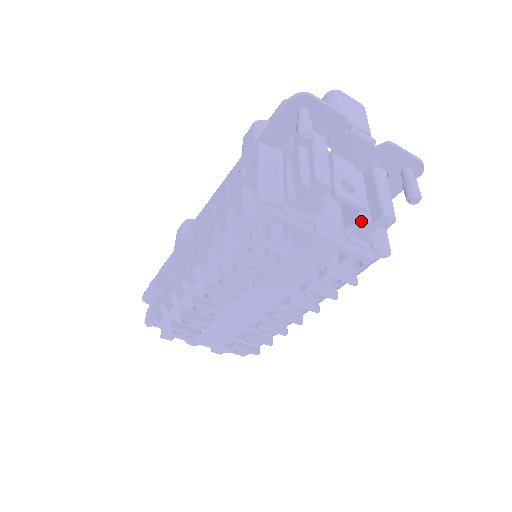
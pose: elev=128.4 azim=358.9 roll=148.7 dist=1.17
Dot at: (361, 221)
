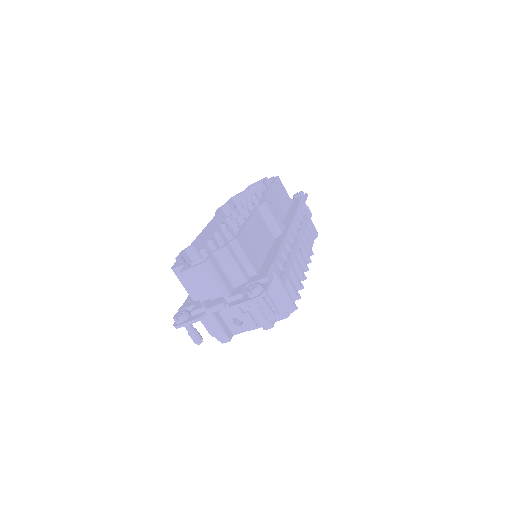
Dot at: (260, 325)
